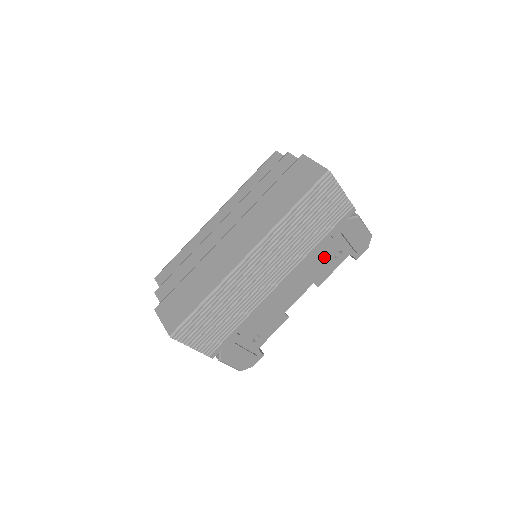
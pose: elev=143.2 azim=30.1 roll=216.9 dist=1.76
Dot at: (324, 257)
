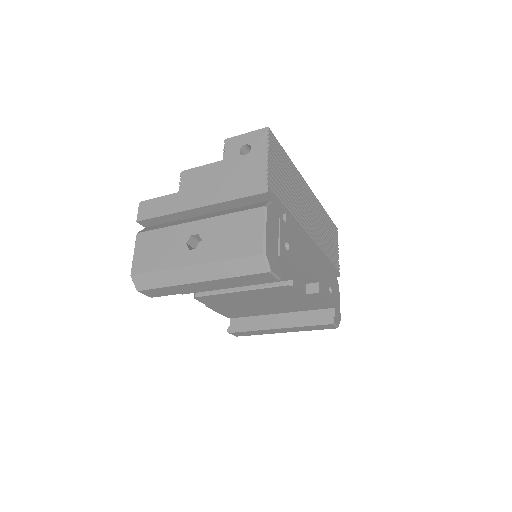
Dot at: (326, 274)
